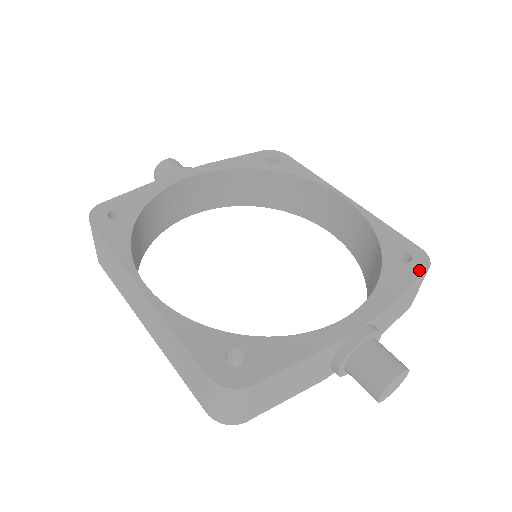
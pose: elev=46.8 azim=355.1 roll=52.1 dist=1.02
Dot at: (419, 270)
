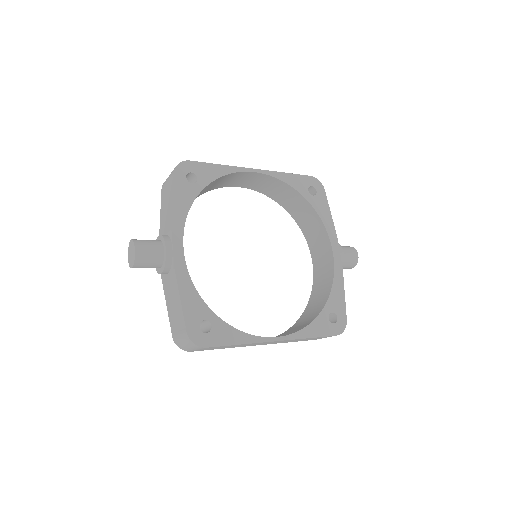
Dot at: (323, 193)
